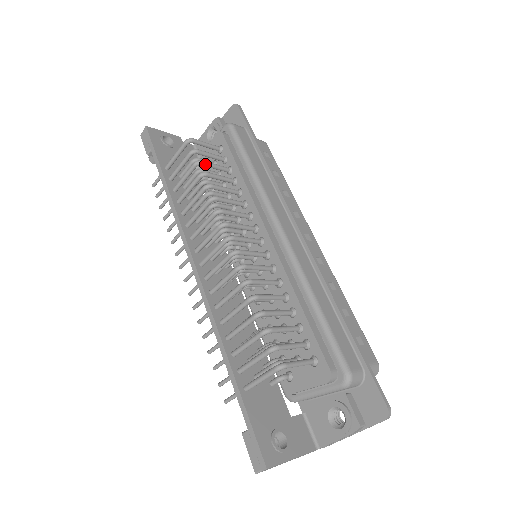
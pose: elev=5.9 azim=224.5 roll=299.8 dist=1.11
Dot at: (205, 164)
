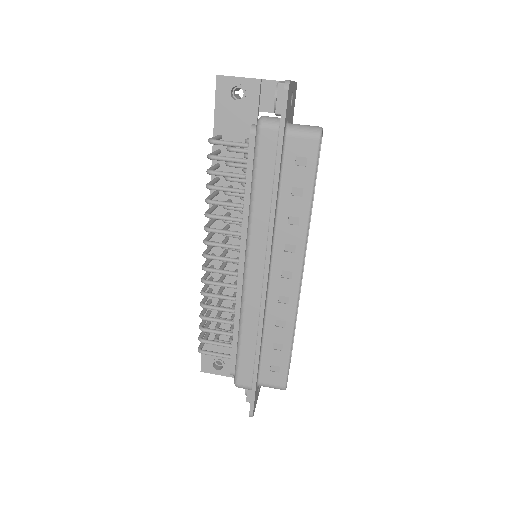
Dot at: (215, 175)
